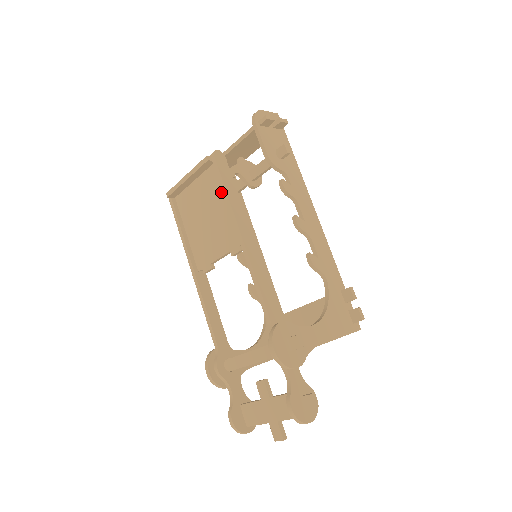
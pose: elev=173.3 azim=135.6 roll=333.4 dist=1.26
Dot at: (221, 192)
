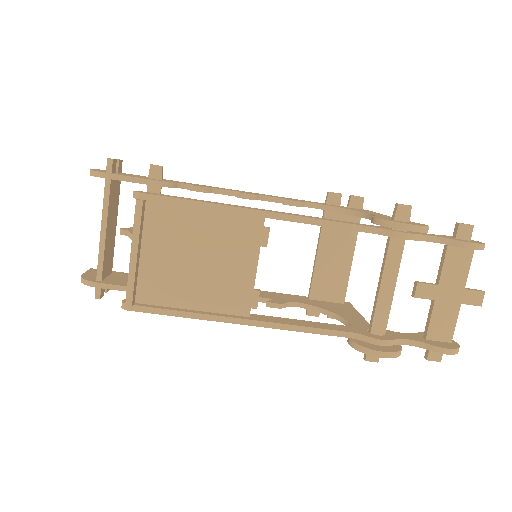
Dot at: (187, 215)
